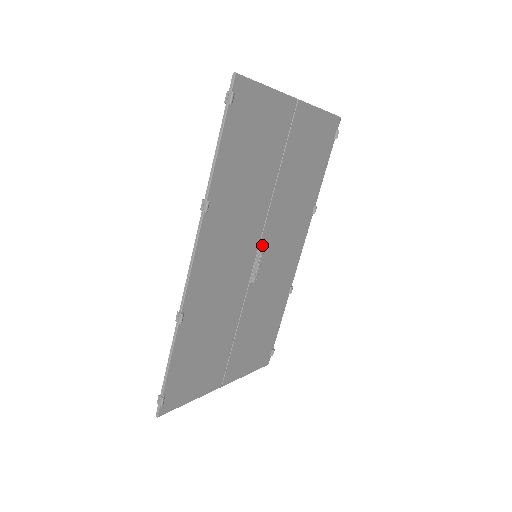
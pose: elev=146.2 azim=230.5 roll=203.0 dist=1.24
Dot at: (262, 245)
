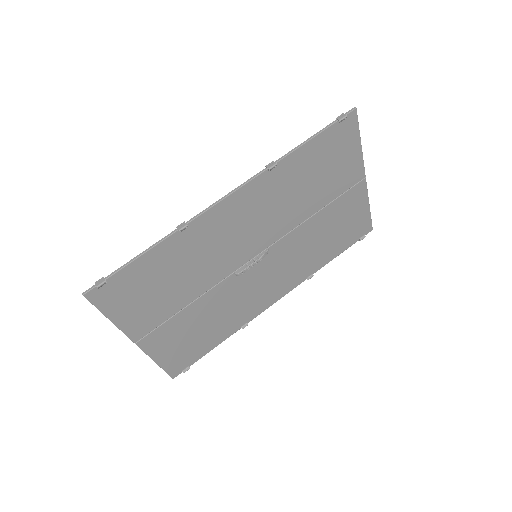
Dot at: (267, 252)
